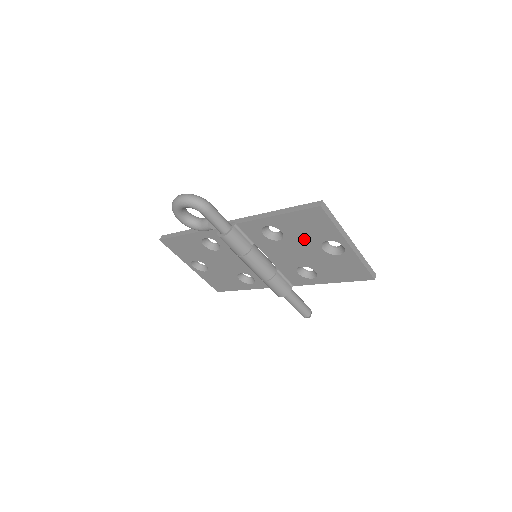
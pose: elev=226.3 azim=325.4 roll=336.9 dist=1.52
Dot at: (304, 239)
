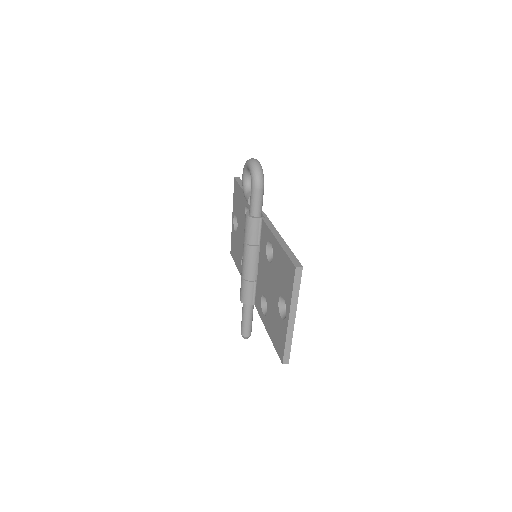
Dot at: (277, 279)
